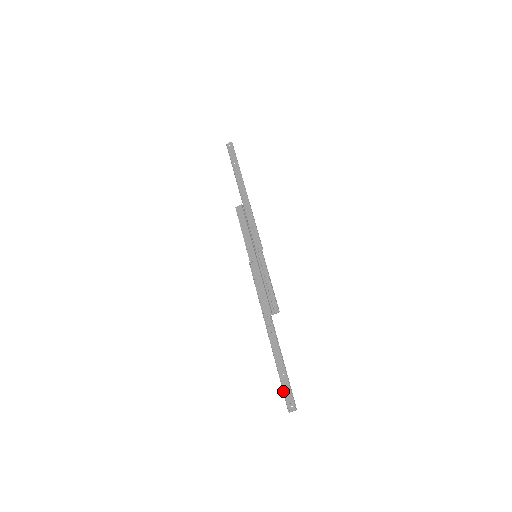
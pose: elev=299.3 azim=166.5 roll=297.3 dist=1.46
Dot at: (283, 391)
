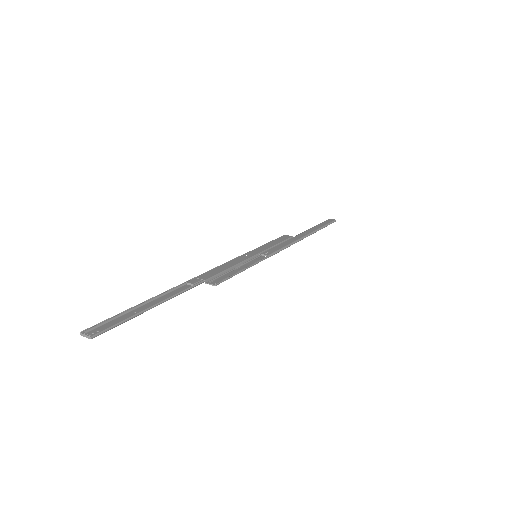
Dot at: occluded
